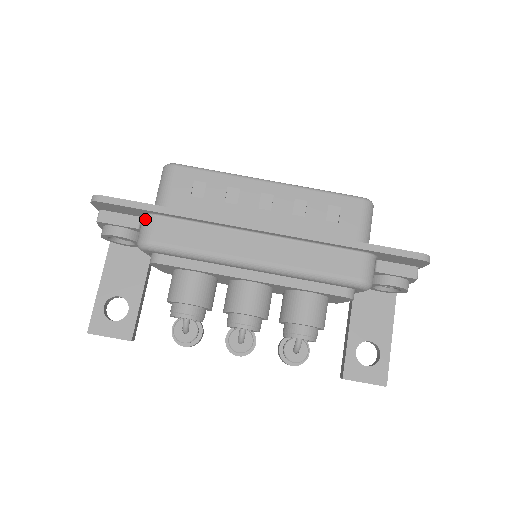
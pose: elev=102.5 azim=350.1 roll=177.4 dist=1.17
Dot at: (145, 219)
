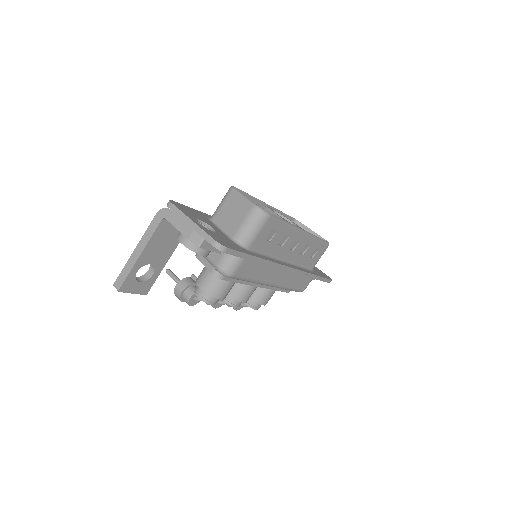
Dot at: (236, 257)
